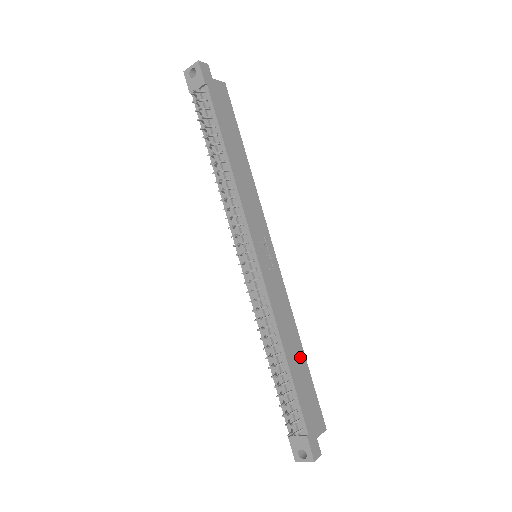
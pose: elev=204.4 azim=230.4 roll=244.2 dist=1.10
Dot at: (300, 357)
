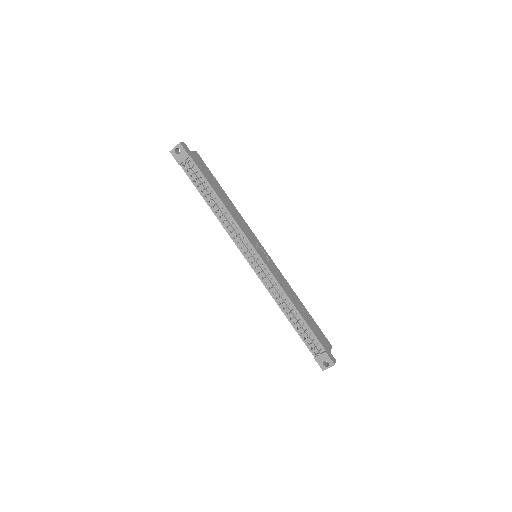
Dot at: (303, 308)
